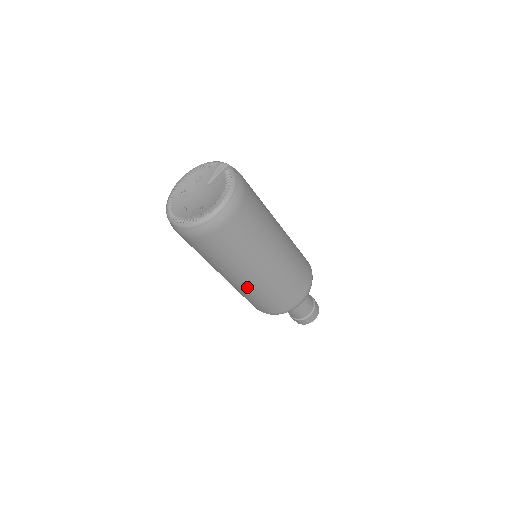
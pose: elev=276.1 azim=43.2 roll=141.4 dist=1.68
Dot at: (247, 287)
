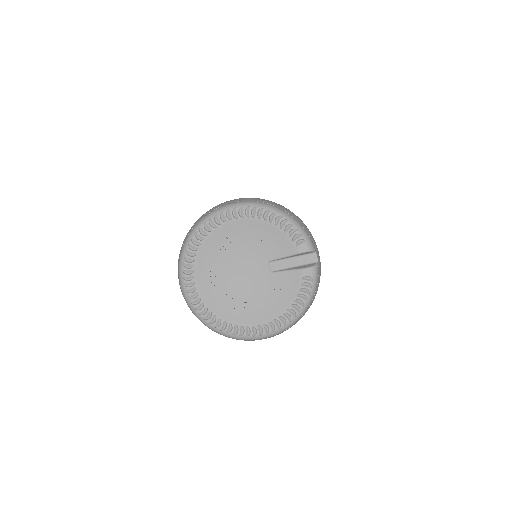
Dot at: occluded
